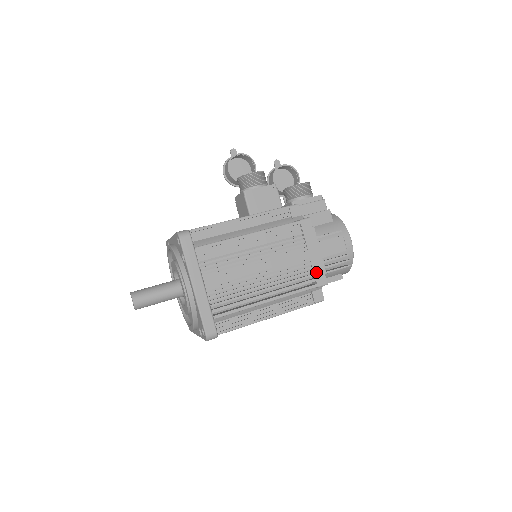
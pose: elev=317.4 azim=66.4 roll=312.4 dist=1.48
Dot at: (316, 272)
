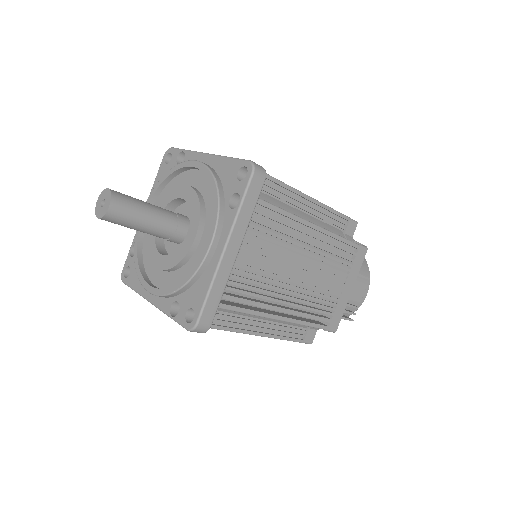
Dot at: occluded
